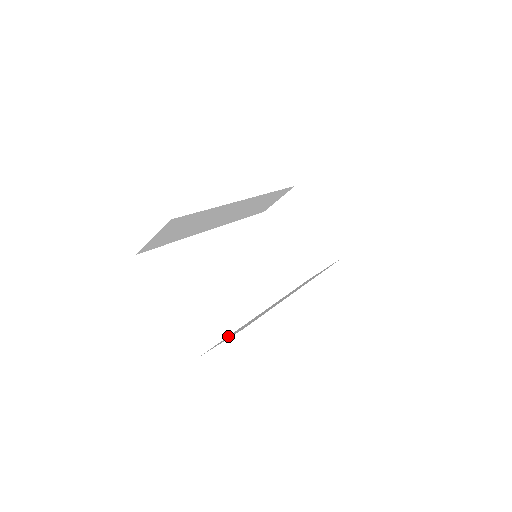
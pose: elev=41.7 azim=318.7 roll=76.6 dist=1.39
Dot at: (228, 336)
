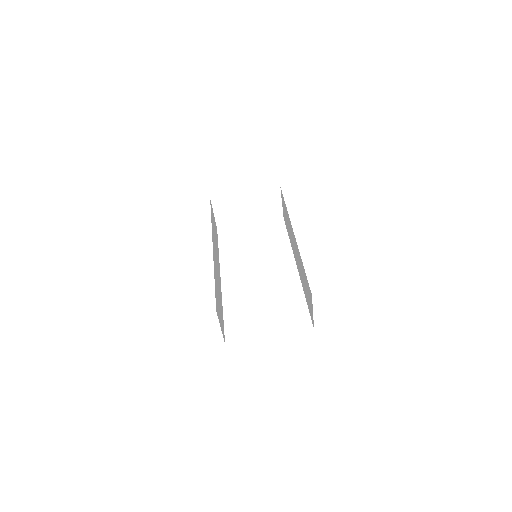
Dot at: (307, 303)
